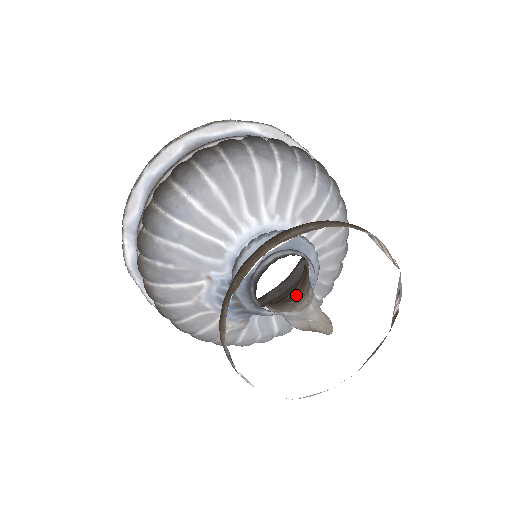
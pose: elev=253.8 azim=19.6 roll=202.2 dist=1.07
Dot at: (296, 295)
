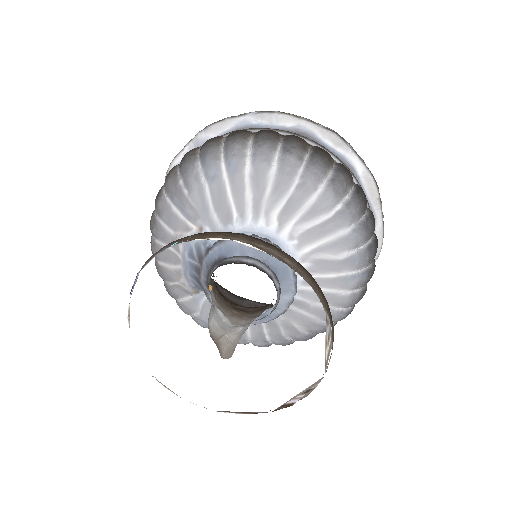
Dot at: (246, 311)
